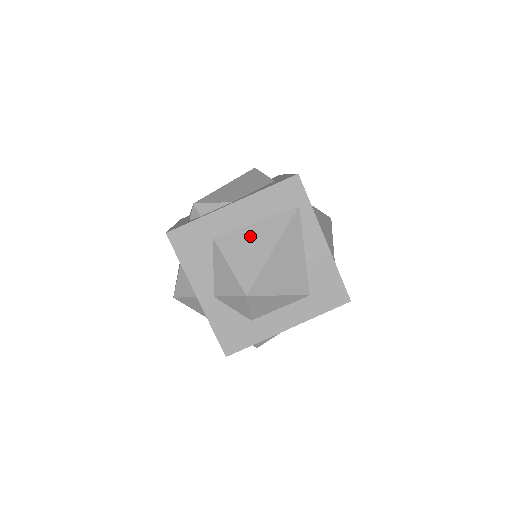
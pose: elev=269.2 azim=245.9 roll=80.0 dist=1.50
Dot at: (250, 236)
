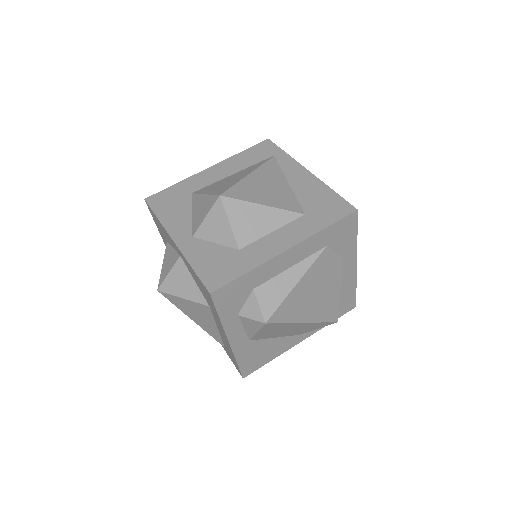
Dot at: (227, 179)
